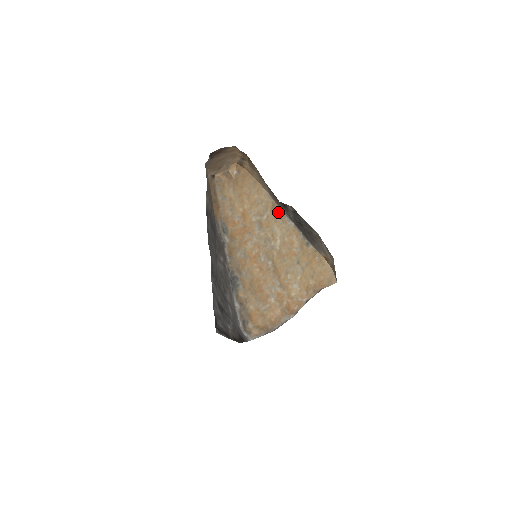
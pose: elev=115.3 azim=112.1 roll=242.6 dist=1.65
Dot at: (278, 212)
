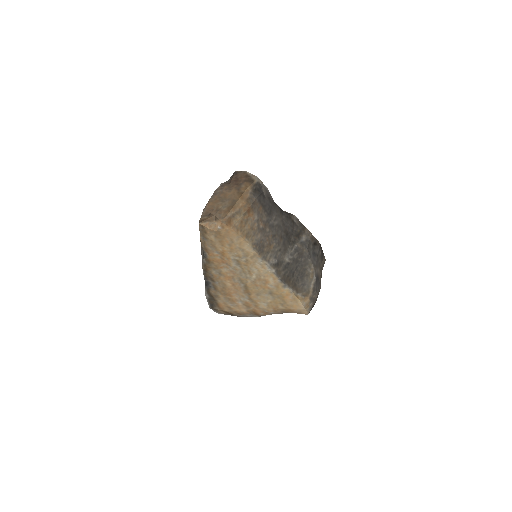
Dot at: (259, 260)
